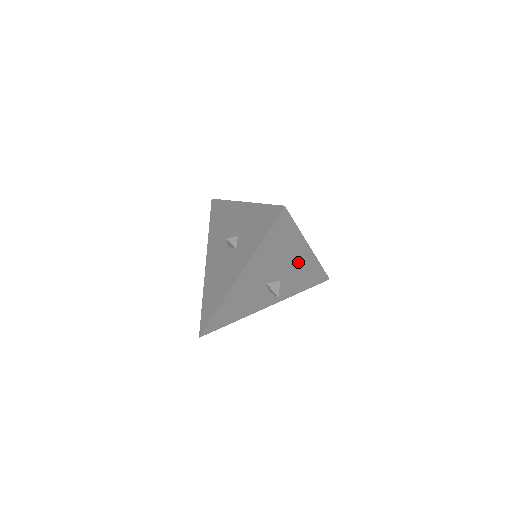
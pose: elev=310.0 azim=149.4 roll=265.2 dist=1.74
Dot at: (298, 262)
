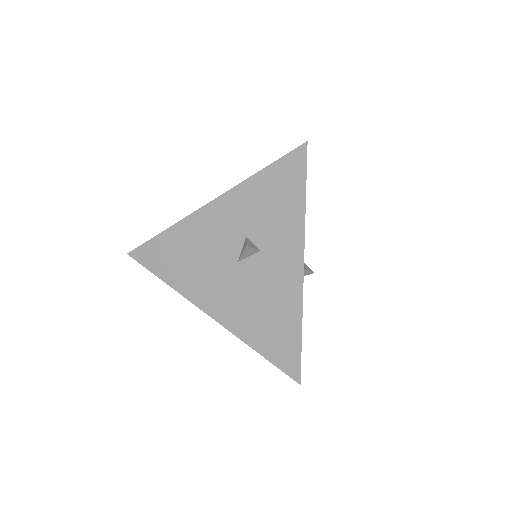
Dot at: occluded
